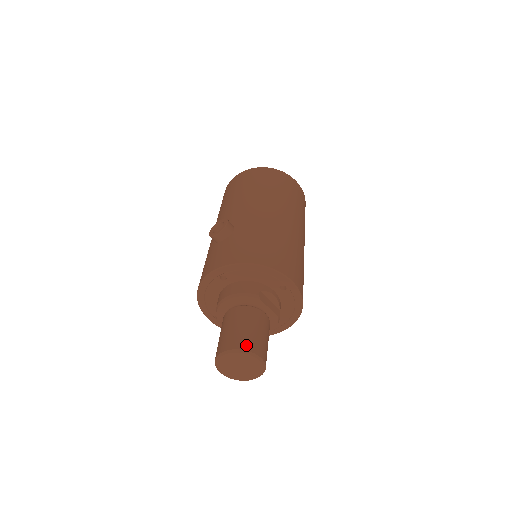
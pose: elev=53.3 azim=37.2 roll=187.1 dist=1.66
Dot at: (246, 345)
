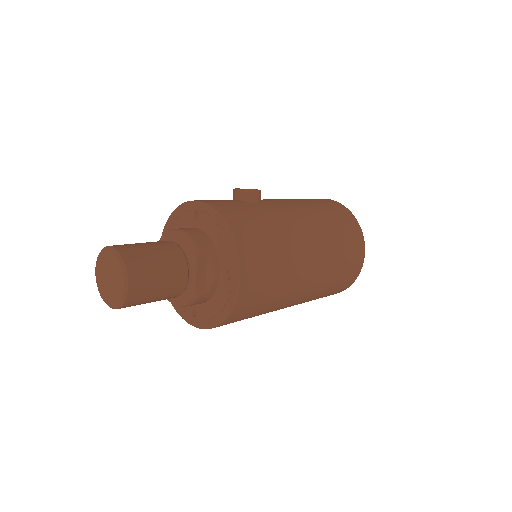
Dot at: (131, 261)
